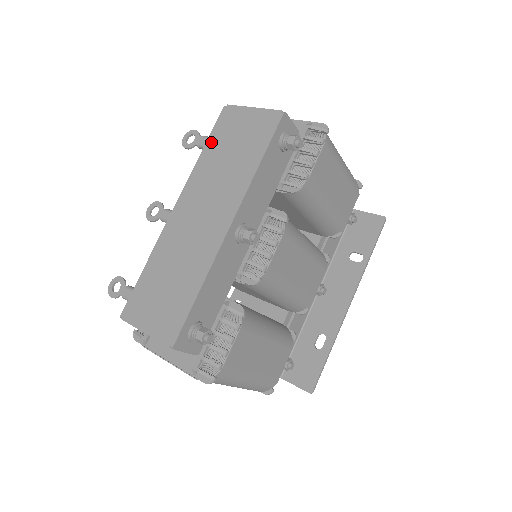
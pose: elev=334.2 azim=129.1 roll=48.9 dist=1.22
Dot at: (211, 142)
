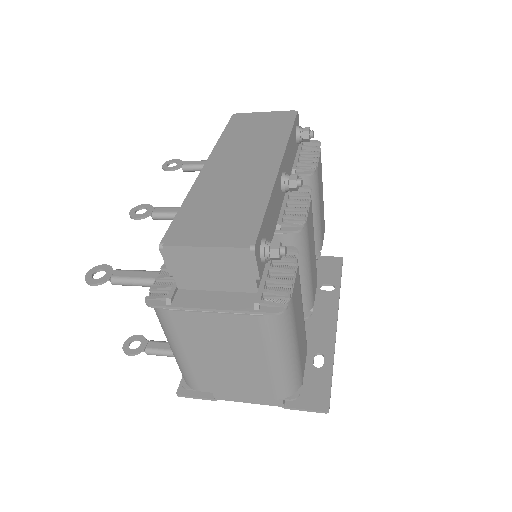
Dot at: (229, 130)
